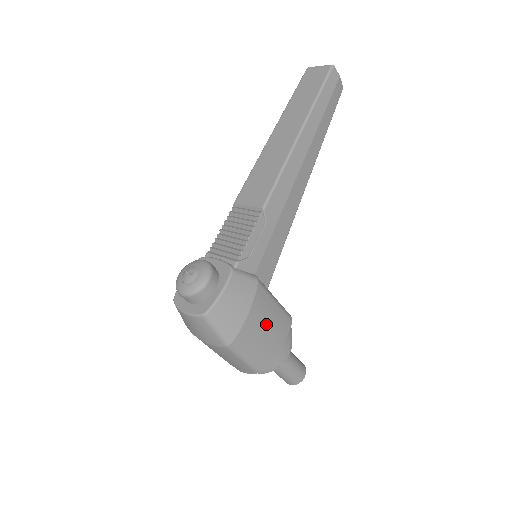
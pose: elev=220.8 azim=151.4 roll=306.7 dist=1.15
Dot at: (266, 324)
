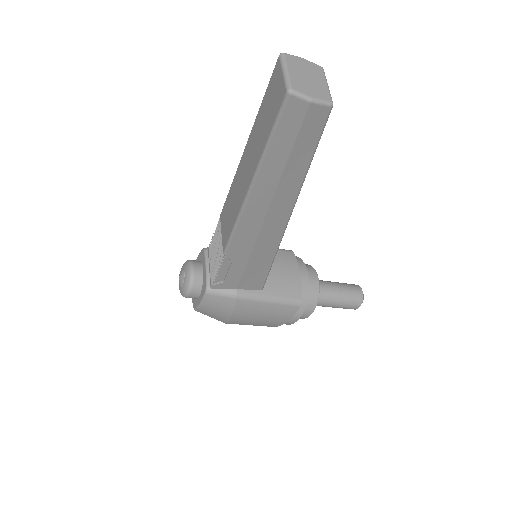
Dot at: (258, 316)
